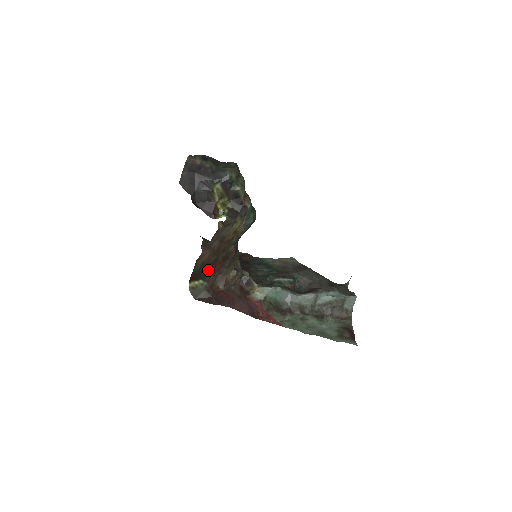
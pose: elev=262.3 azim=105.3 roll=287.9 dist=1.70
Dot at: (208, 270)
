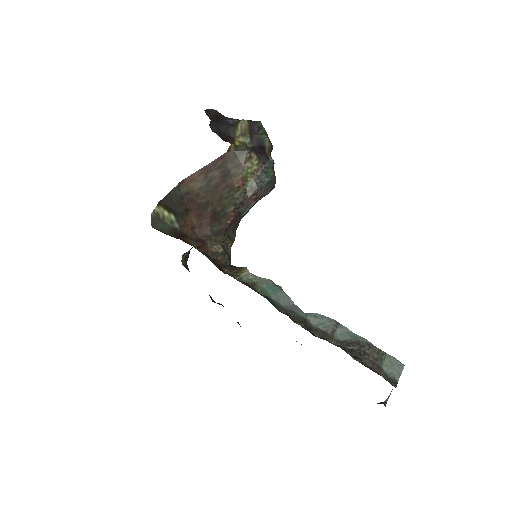
Dot at: (189, 213)
